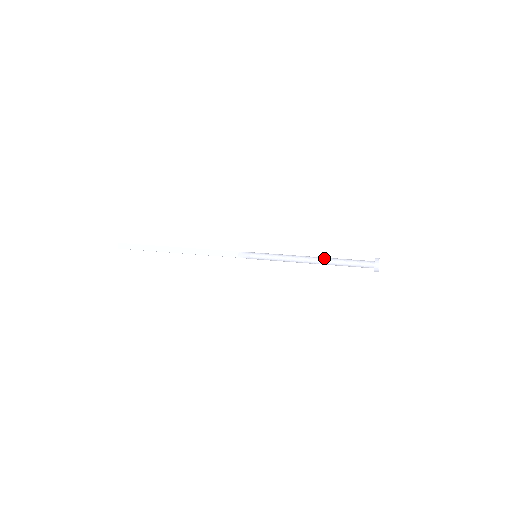
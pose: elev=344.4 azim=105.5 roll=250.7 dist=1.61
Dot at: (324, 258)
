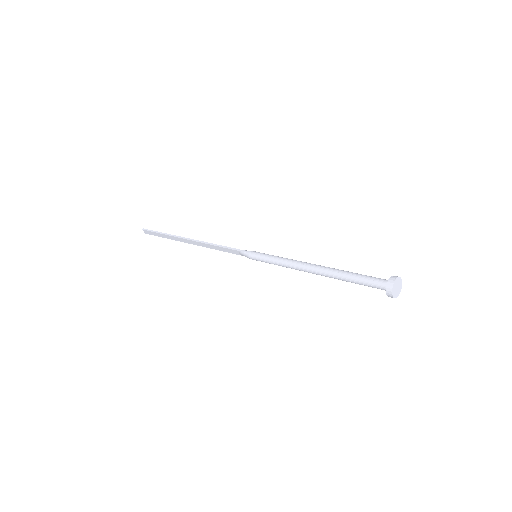
Dot at: (325, 272)
